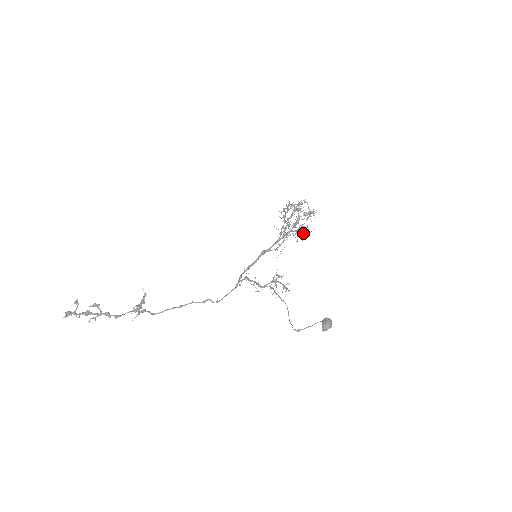
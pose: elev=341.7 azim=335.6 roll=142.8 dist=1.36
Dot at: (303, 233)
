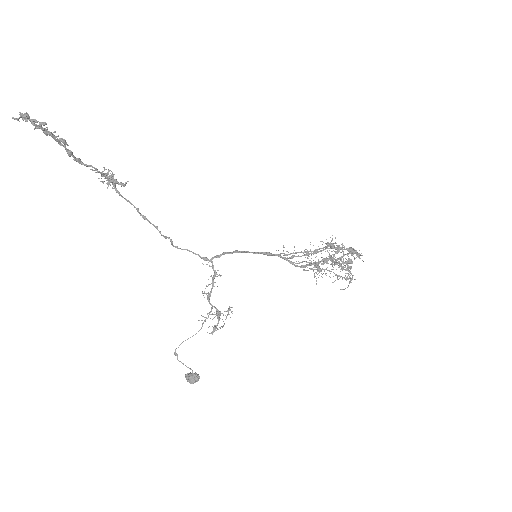
Dot at: occluded
